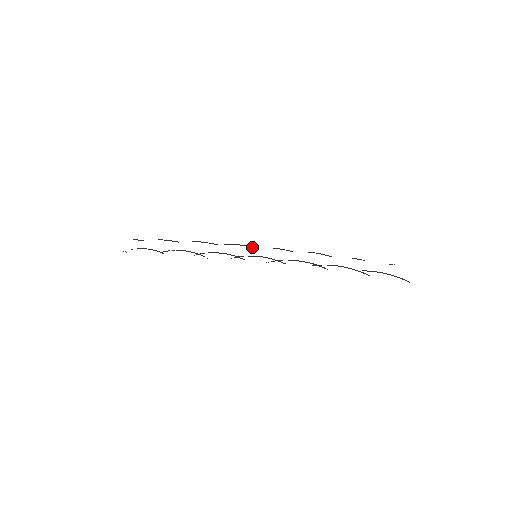
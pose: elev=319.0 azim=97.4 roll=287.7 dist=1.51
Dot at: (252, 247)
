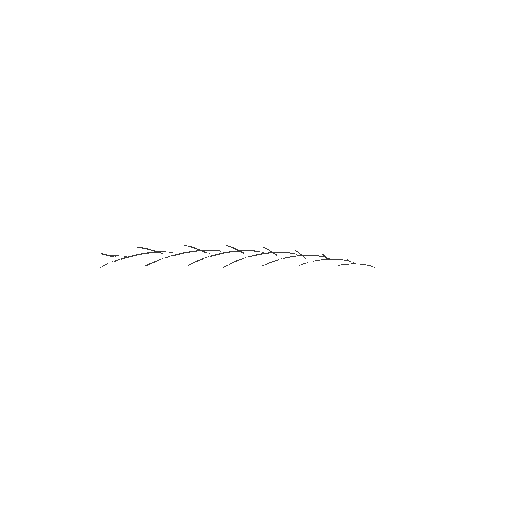
Dot at: (243, 252)
